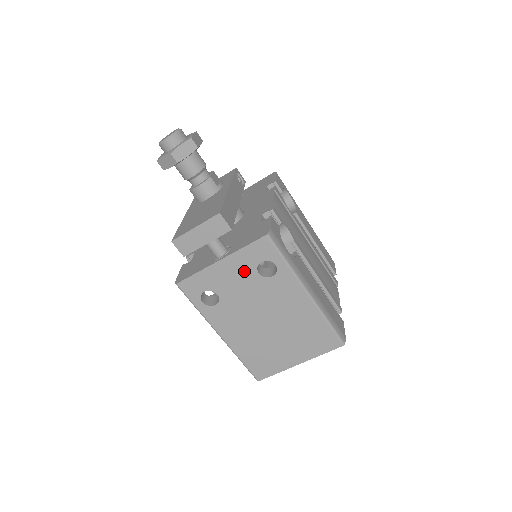
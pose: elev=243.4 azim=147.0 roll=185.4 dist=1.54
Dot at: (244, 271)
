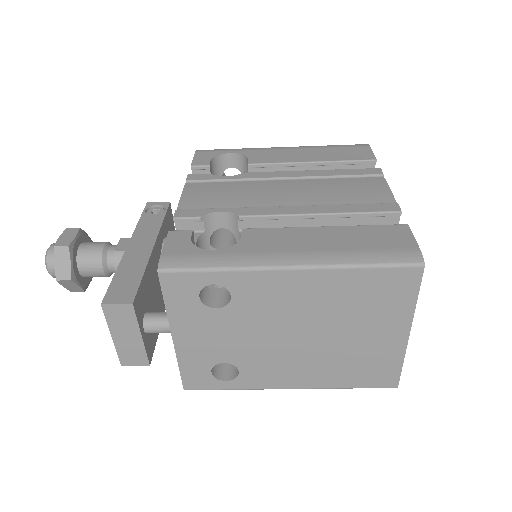
Dot at: (204, 322)
